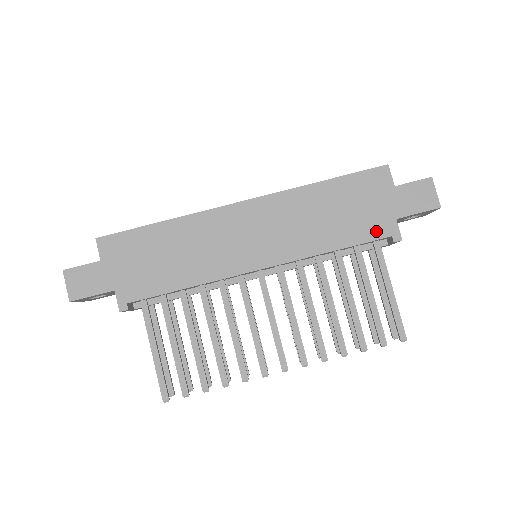
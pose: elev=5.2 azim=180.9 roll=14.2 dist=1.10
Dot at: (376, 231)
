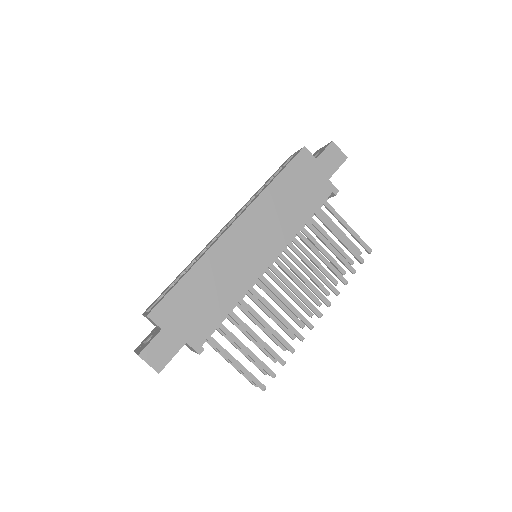
Dot at: (322, 194)
